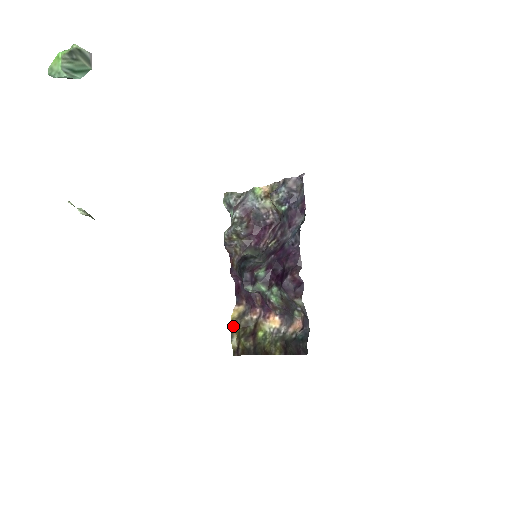
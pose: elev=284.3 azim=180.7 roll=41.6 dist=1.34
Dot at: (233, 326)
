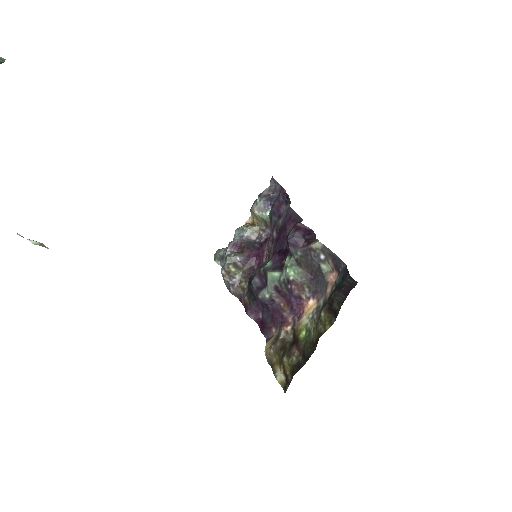
Dot at: (270, 360)
